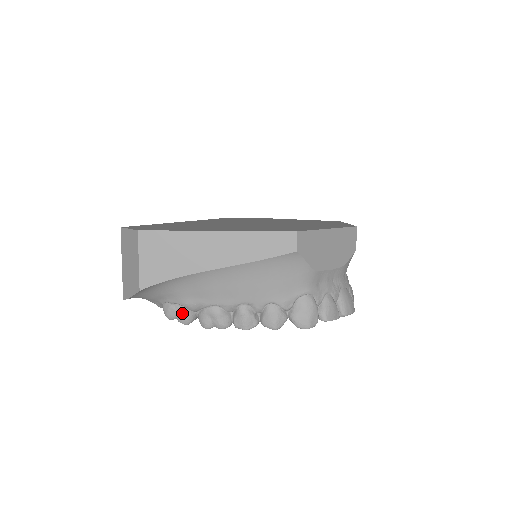
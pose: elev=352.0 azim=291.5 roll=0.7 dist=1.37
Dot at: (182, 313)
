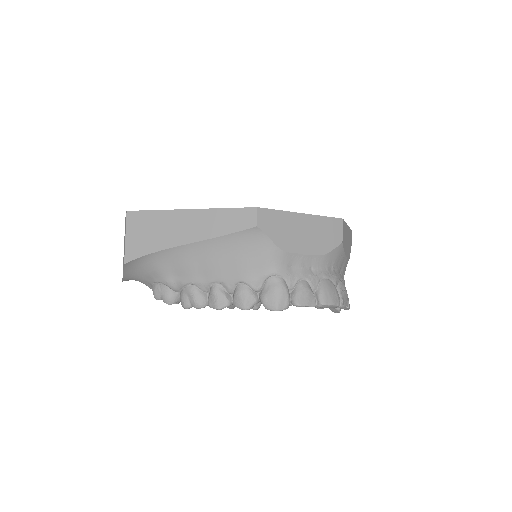
Dot at: (165, 292)
